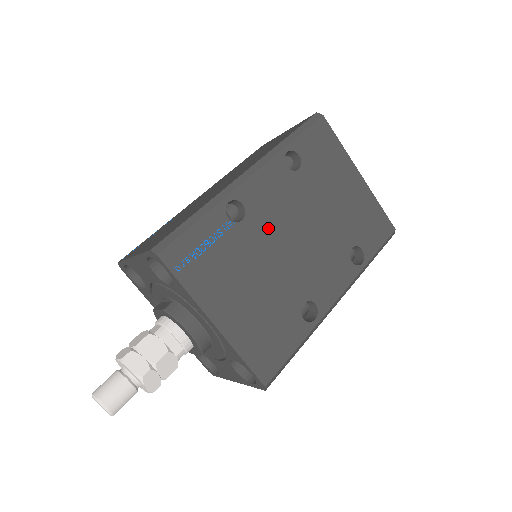
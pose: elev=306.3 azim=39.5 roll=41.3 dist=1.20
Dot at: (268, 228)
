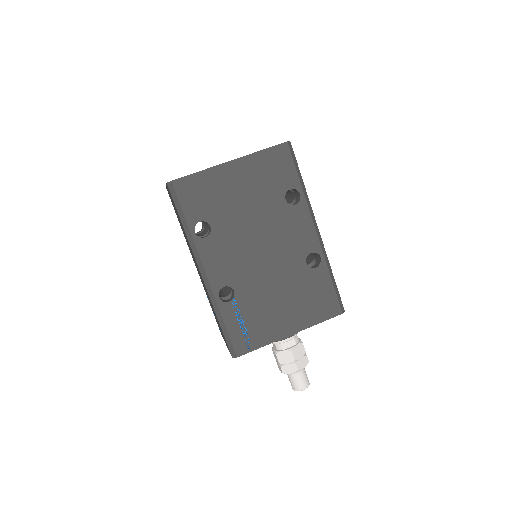
Dot at: (246, 272)
